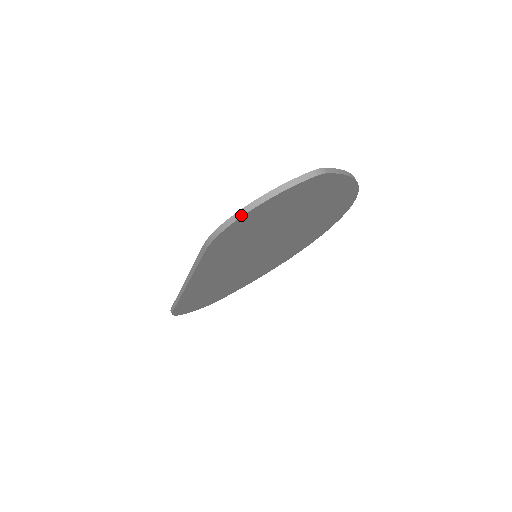
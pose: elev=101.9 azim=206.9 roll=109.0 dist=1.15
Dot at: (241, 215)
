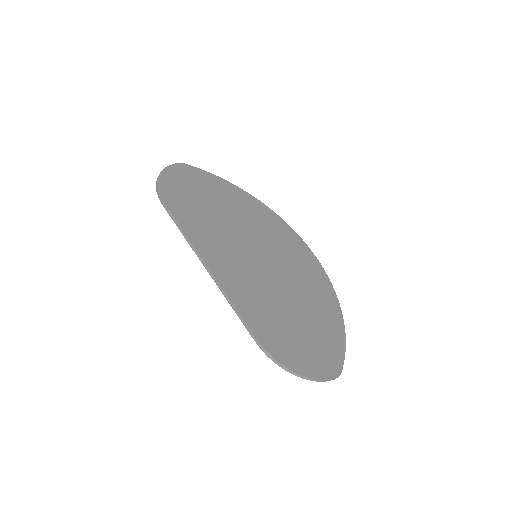
Dot at: occluded
